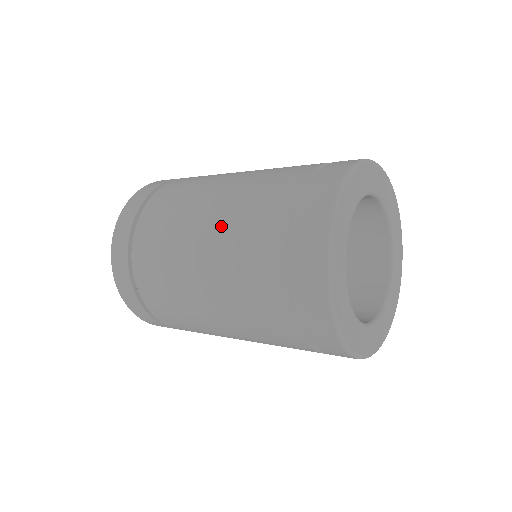
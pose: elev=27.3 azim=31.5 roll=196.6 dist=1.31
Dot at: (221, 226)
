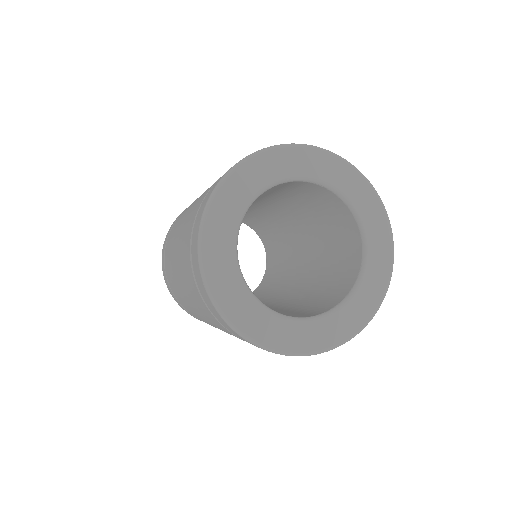
Dot at: (179, 269)
